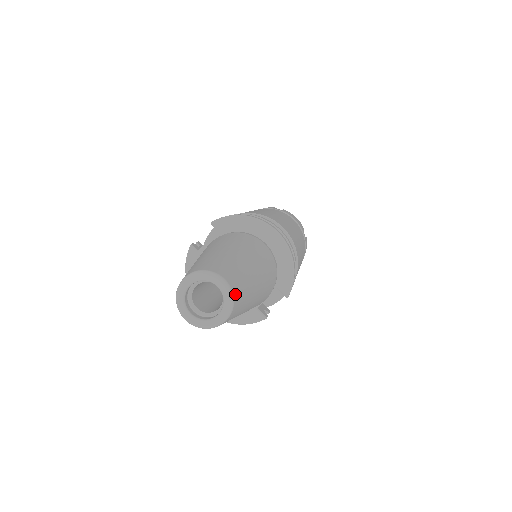
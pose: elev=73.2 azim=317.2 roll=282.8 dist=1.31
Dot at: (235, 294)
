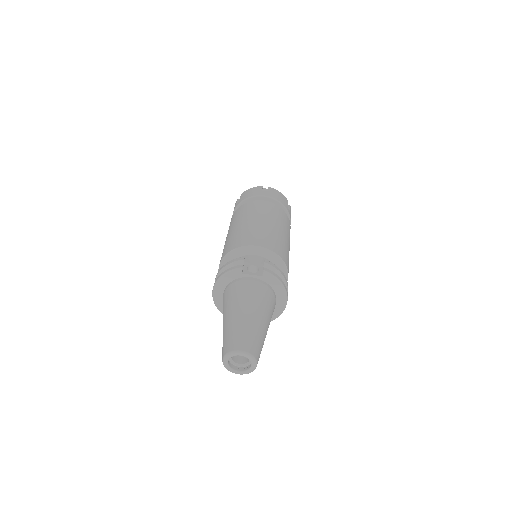
Dot at: (254, 369)
